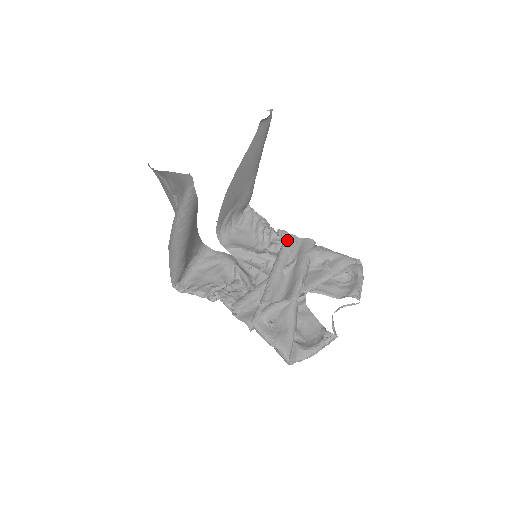
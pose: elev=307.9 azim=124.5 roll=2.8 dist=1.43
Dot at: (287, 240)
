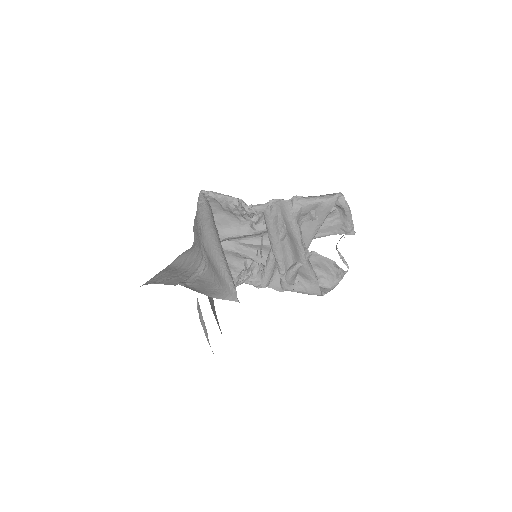
Dot at: (267, 215)
